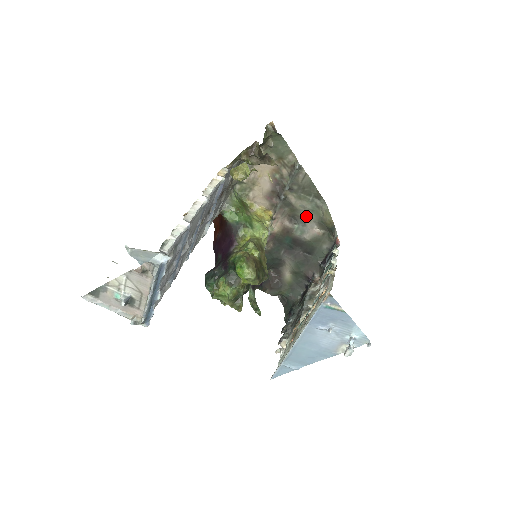
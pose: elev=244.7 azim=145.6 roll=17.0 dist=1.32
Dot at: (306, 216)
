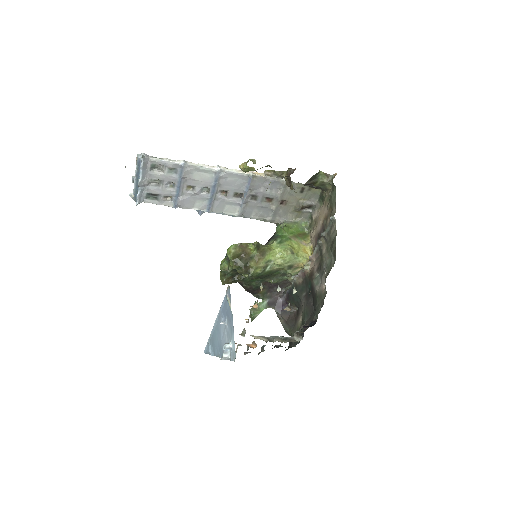
Dot at: (325, 270)
